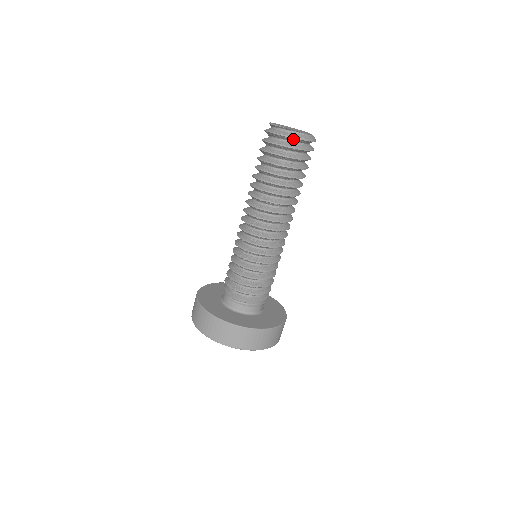
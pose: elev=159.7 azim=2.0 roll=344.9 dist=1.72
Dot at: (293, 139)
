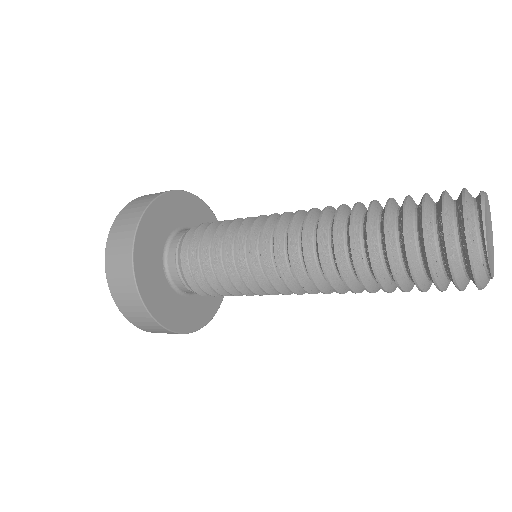
Dot at: (472, 276)
